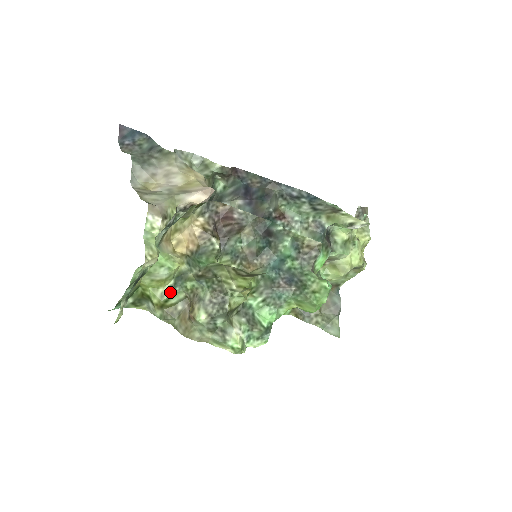
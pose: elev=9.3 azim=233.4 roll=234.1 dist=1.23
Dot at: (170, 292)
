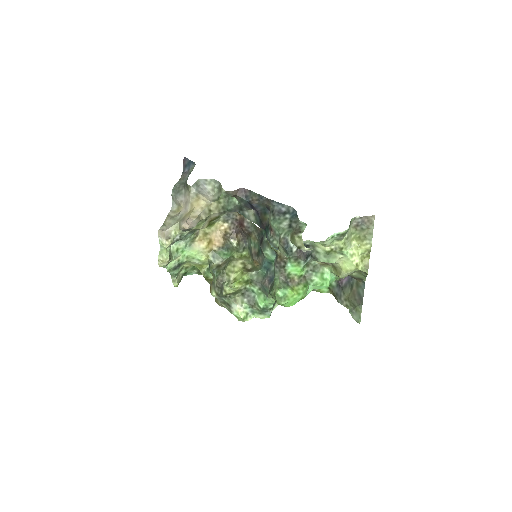
Dot at: (207, 272)
